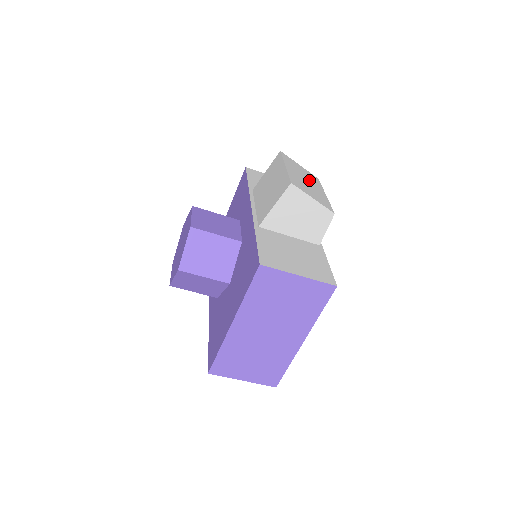
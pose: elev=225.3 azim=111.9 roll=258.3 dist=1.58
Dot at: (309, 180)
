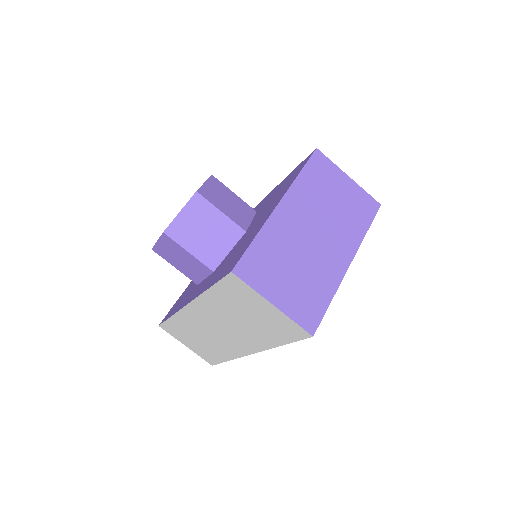
Dot at: occluded
